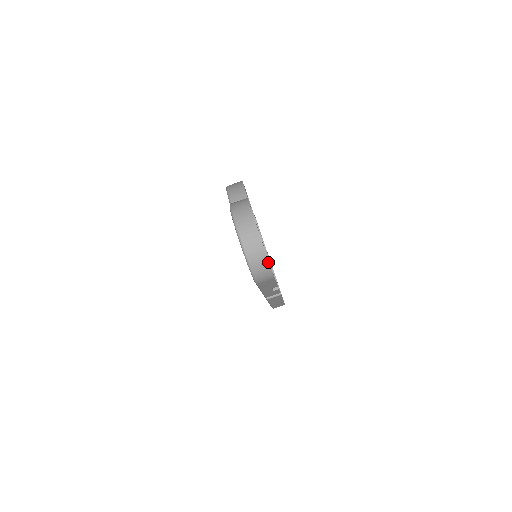
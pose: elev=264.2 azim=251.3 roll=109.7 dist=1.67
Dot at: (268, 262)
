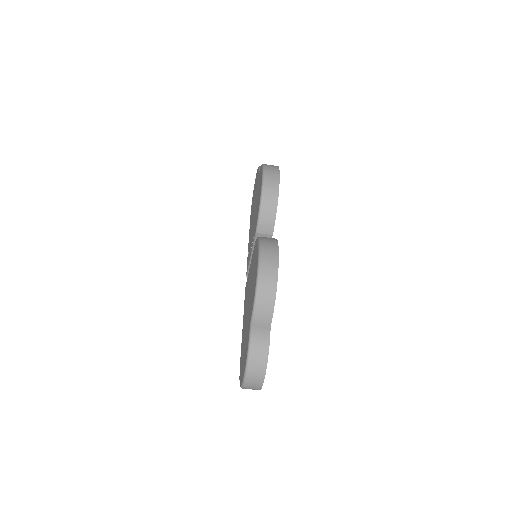
Dot at: occluded
